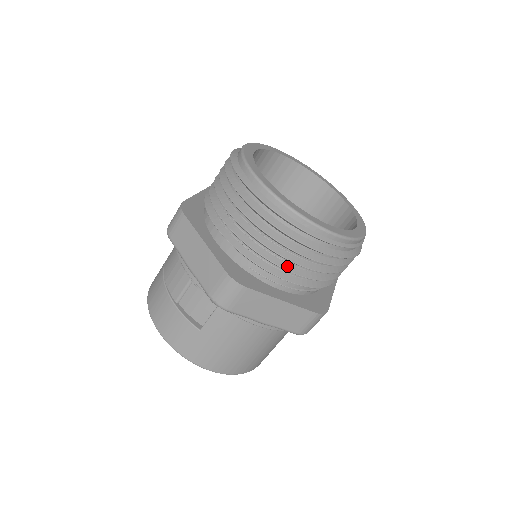
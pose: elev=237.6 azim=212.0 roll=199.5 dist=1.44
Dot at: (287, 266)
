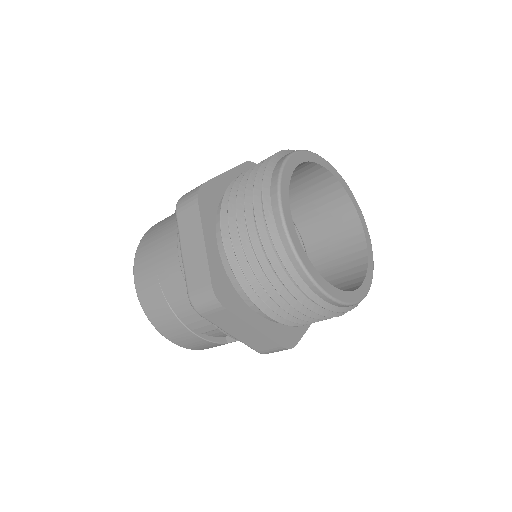
Dot at: occluded
